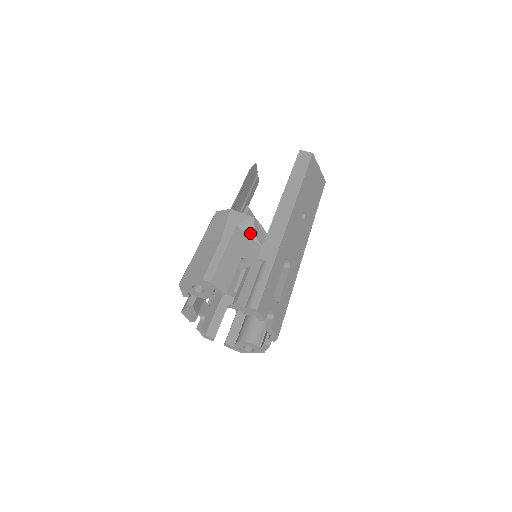
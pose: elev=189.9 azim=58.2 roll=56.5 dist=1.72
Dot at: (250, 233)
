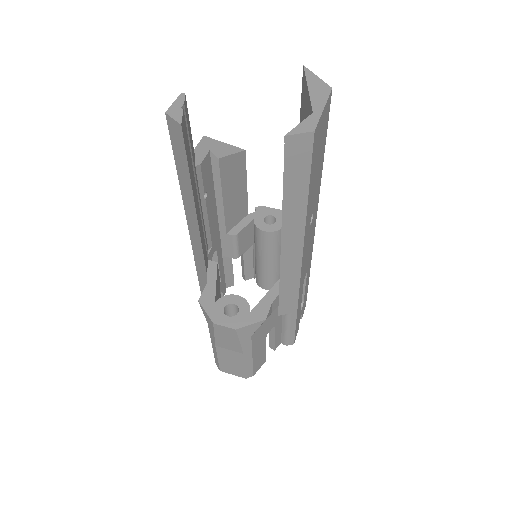
Dot at: (265, 320)
